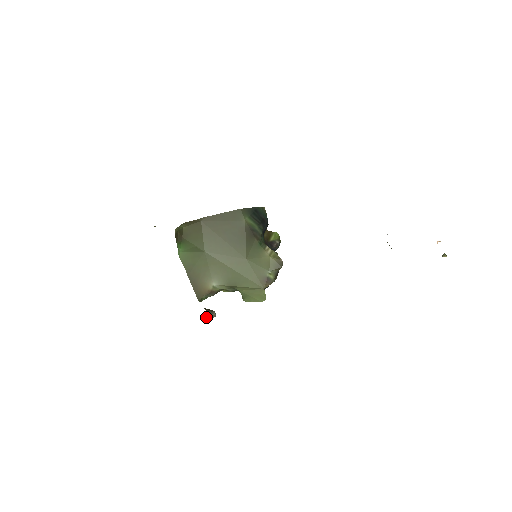
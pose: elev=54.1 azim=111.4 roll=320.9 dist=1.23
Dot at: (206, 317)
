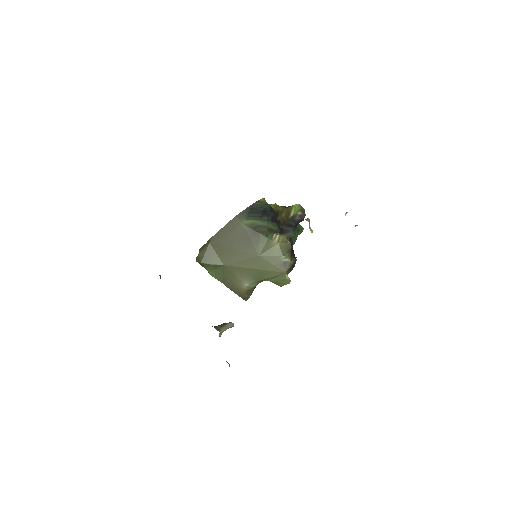
Dot at: (222, 332)
